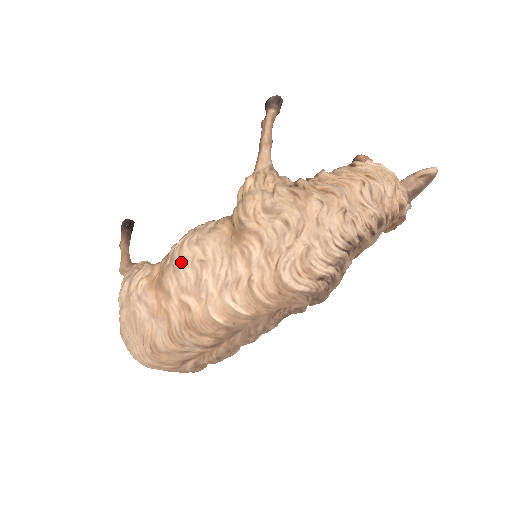
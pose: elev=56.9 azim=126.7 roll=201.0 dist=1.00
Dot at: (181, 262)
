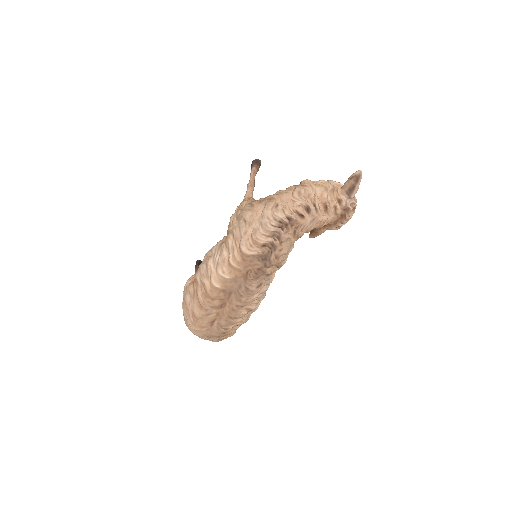
Dot at: (203, 262)
